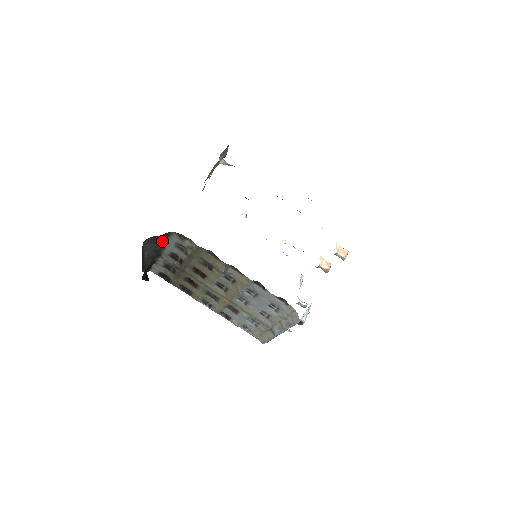
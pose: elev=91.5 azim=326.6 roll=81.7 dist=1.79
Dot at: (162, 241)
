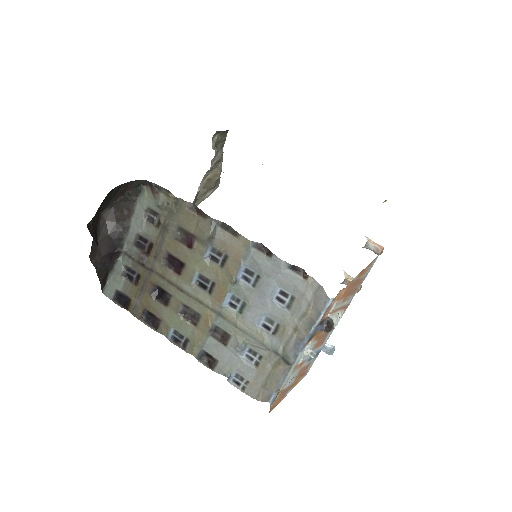
Dot at: (127, 211)
